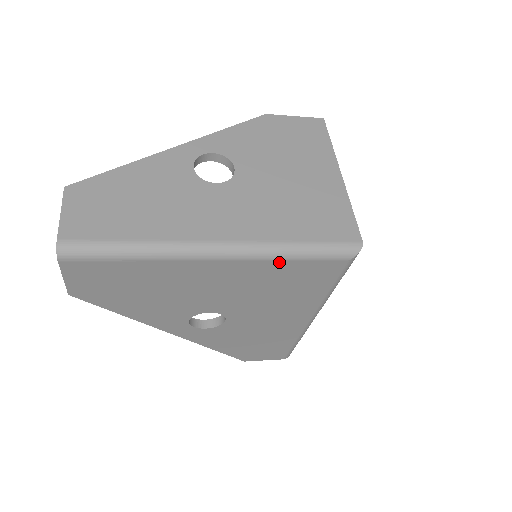
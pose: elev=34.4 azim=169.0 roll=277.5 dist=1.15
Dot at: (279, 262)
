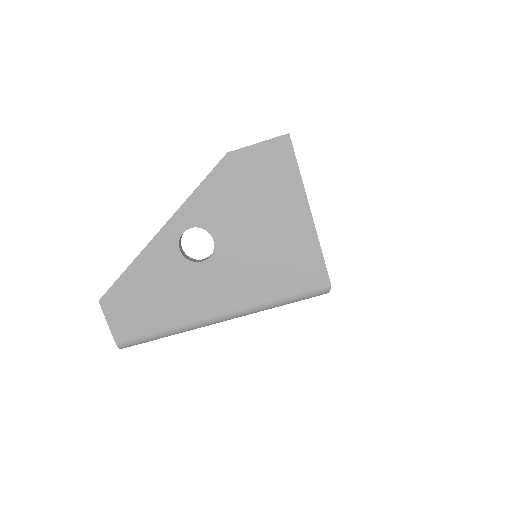
Dot at: occluded
